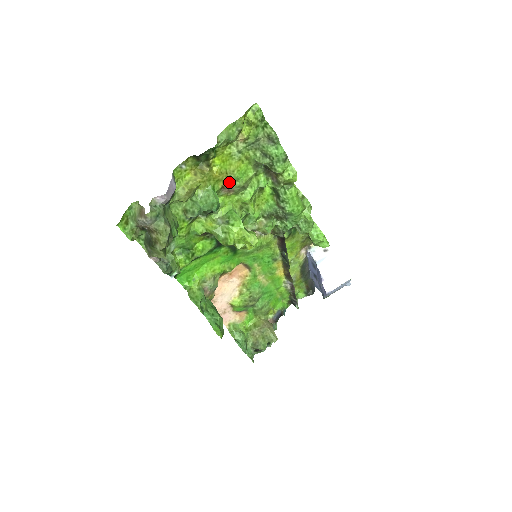
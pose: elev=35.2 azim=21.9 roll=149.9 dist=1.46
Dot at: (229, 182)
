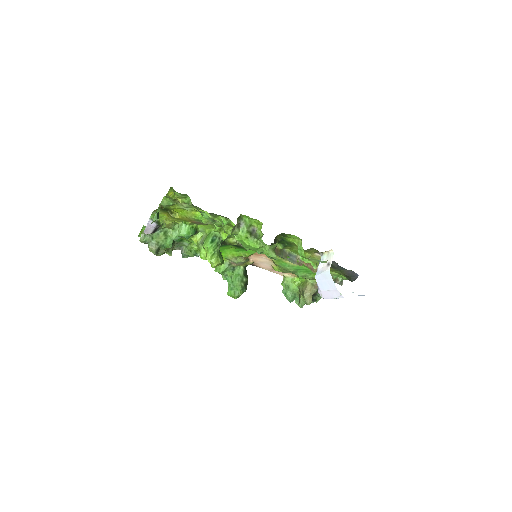
Dot at: (195, 221)
